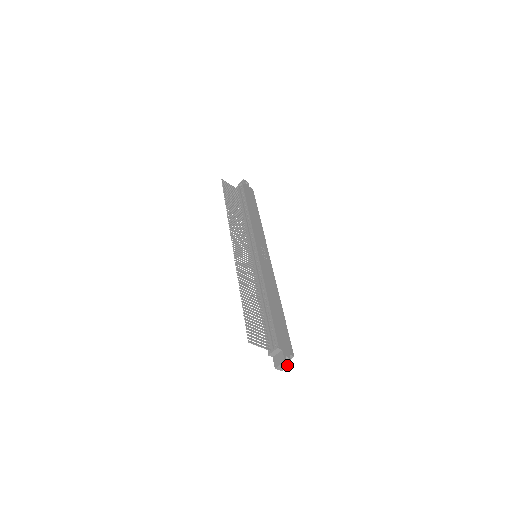
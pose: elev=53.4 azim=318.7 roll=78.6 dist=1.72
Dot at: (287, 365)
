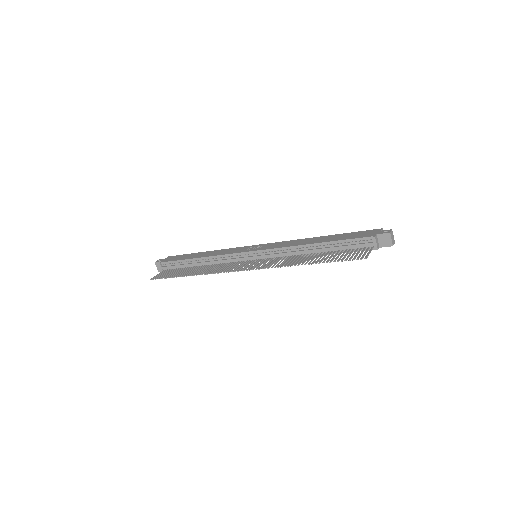
Dot at: (392, 234)
